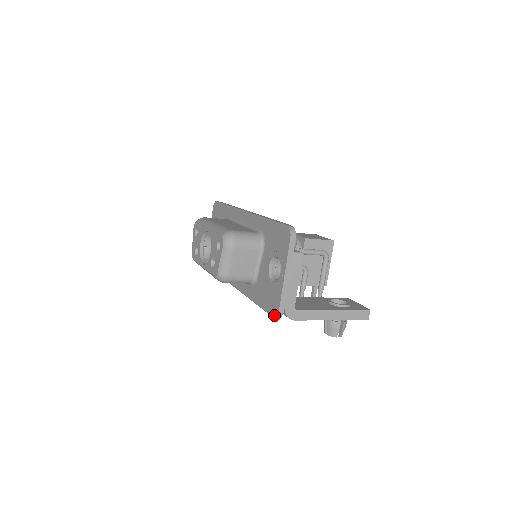
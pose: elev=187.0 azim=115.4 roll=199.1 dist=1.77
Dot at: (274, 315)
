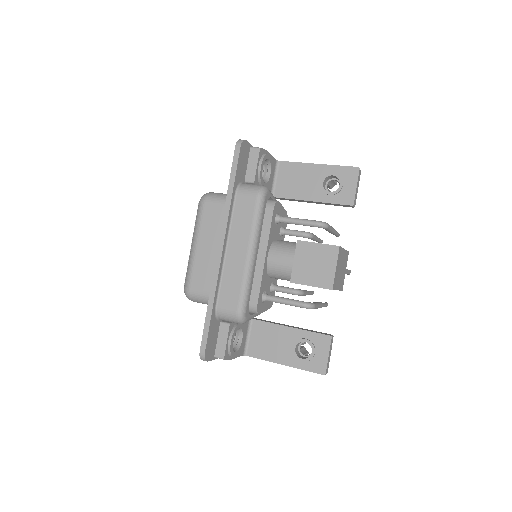
Dot at: occluded
